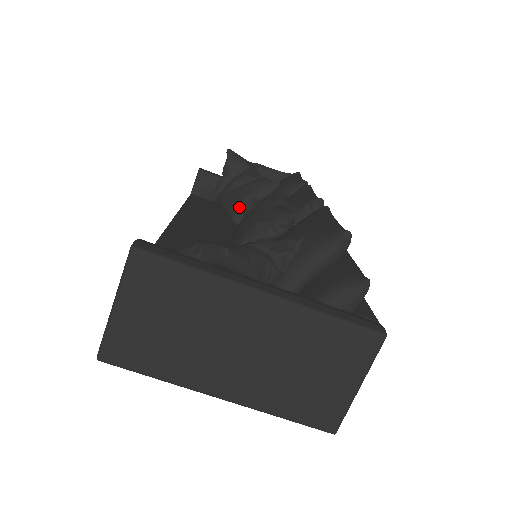
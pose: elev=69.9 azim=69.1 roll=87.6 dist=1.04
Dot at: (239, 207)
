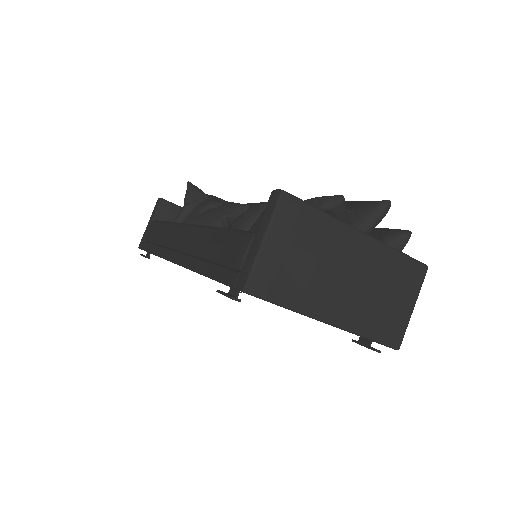
Dot at: (218, 224)
